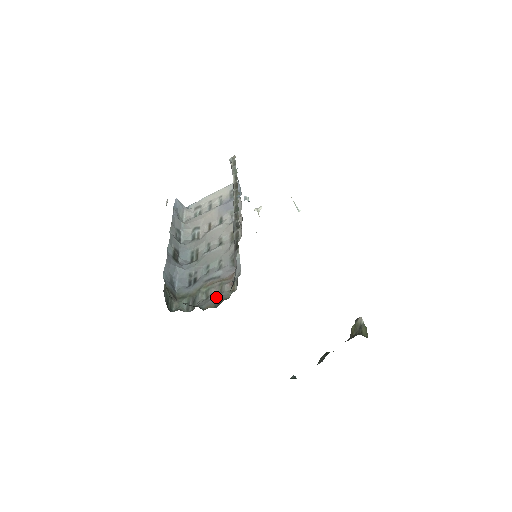
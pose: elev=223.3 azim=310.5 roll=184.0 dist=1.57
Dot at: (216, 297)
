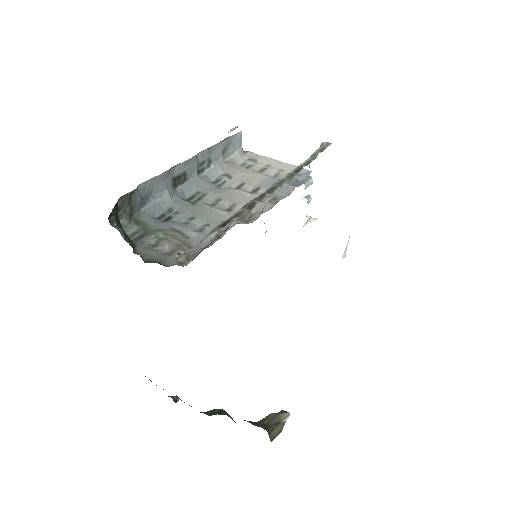
Dot at: (161, 253)
